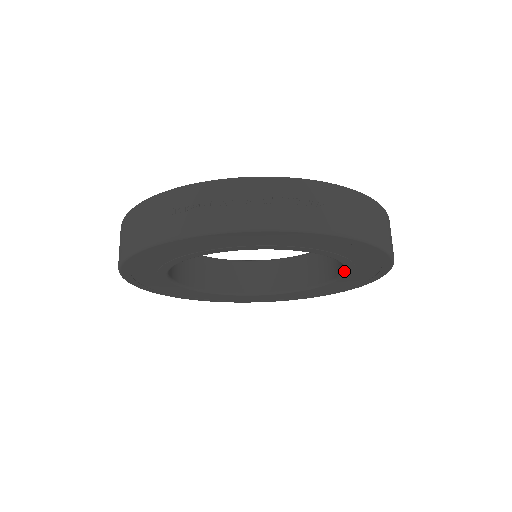
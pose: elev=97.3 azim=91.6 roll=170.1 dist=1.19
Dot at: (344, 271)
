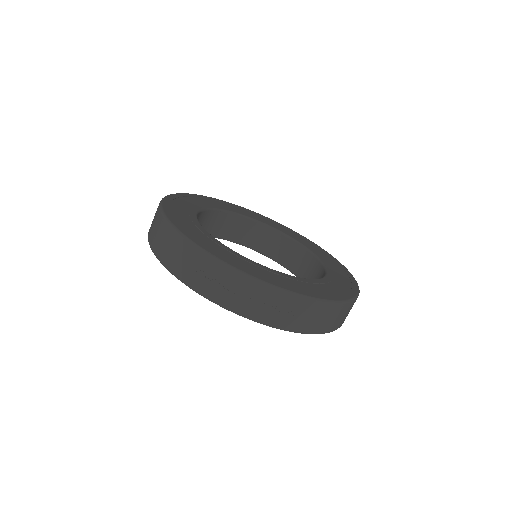
Dot at: occluded
